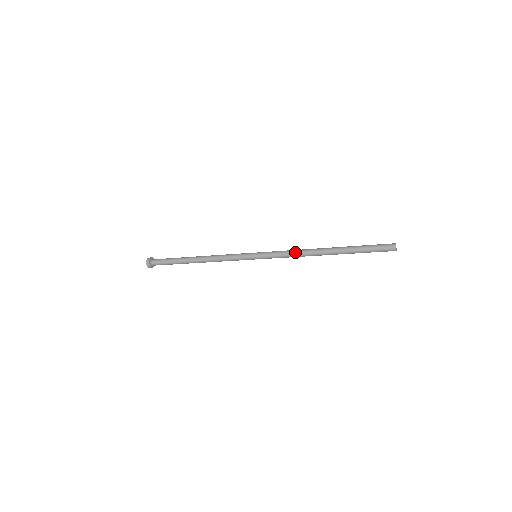
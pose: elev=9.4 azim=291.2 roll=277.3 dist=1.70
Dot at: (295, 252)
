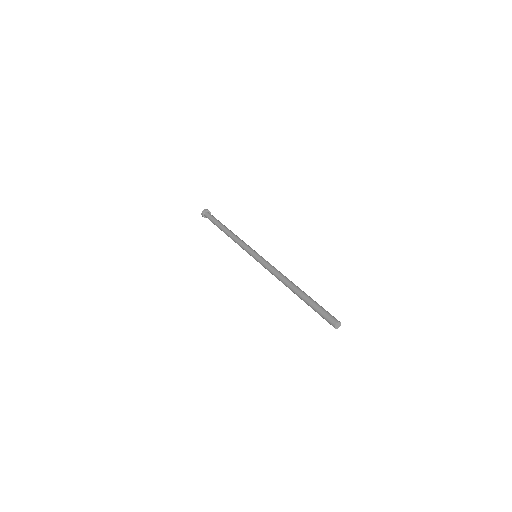
Dot at: (276, 272)
